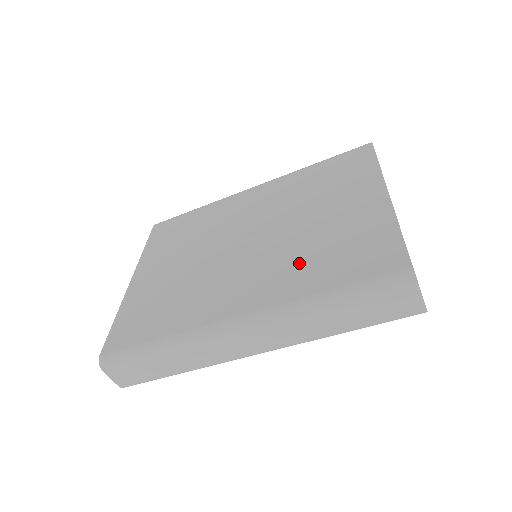
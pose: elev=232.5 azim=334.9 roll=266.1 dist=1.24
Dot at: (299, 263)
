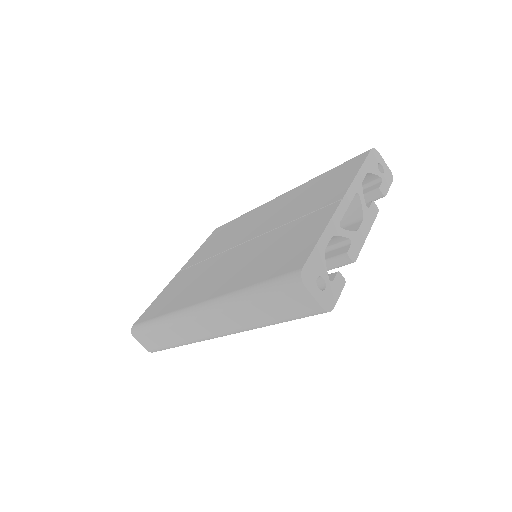
Dot at: (253, 262)
